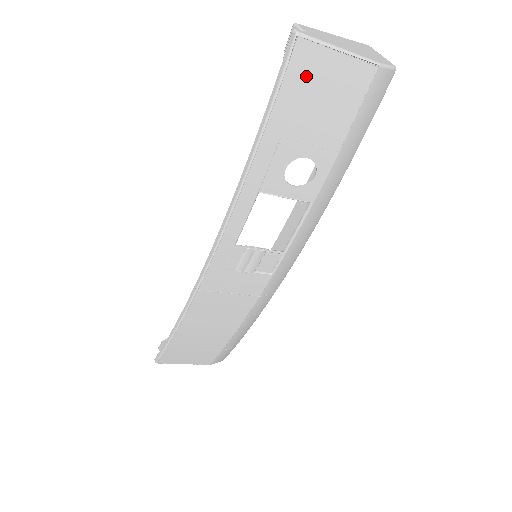
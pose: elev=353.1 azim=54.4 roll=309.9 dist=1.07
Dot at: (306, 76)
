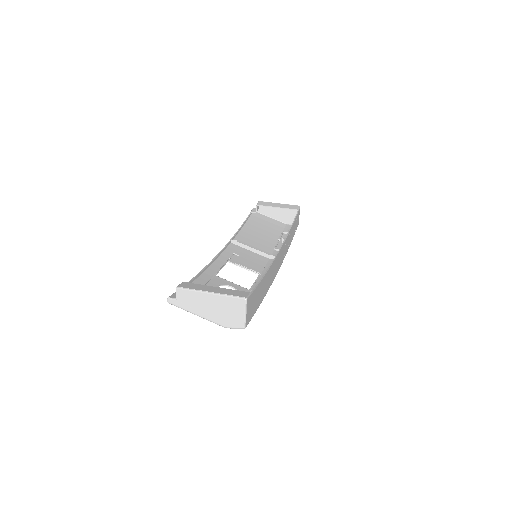
Dot at: occluded
